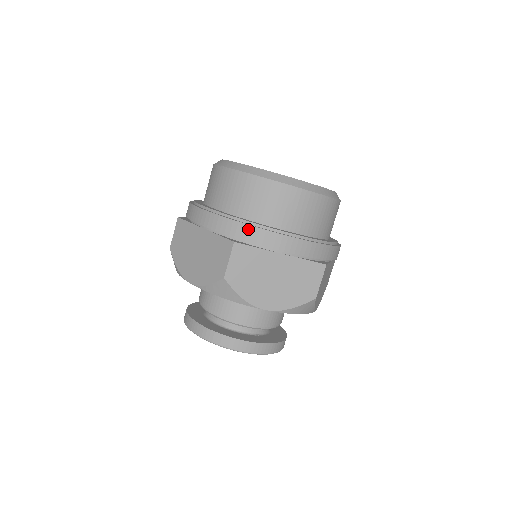
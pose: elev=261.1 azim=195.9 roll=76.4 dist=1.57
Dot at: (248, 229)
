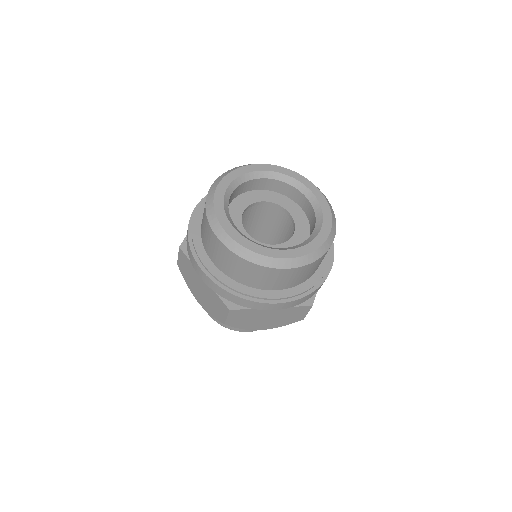
Dot at: occluded
